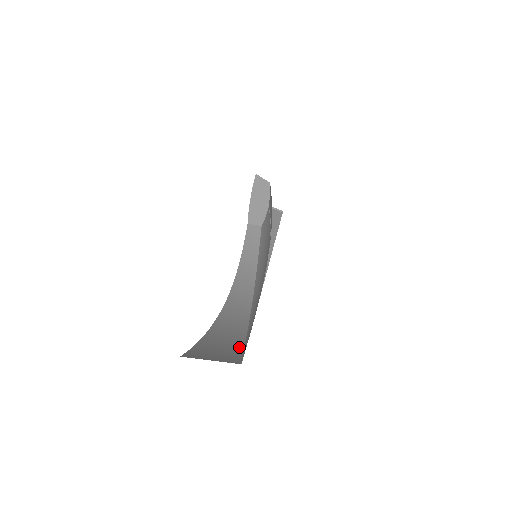
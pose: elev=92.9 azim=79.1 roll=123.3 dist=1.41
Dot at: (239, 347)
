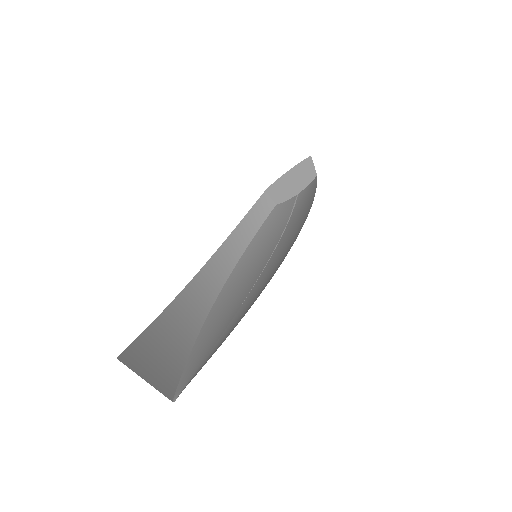
Dot at: (181, 363)
